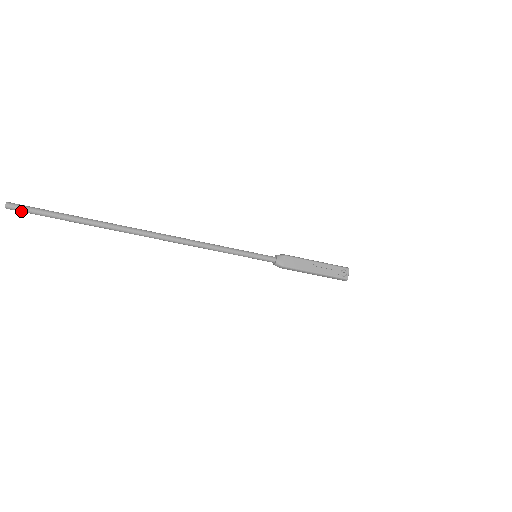
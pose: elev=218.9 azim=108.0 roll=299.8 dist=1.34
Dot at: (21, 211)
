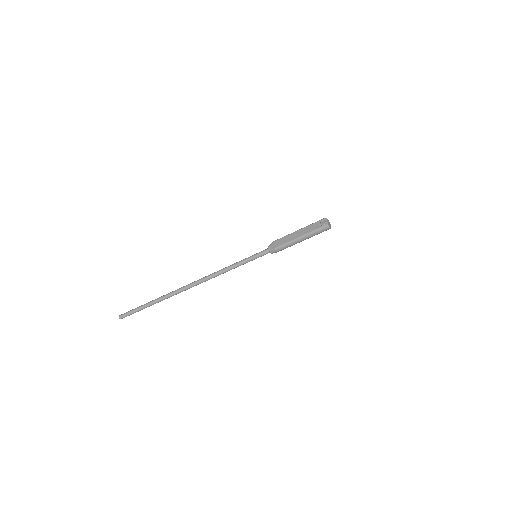
Dot at: (126, 316)
